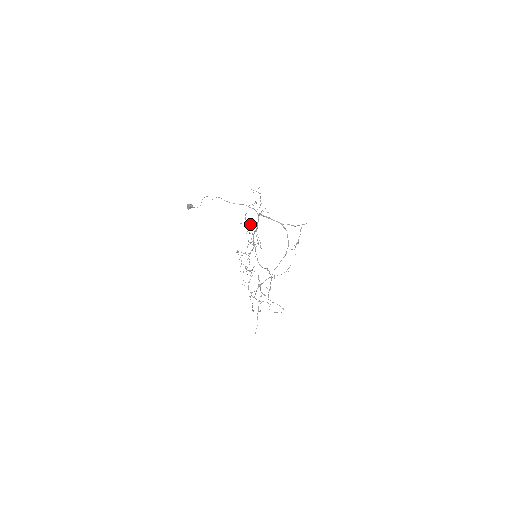
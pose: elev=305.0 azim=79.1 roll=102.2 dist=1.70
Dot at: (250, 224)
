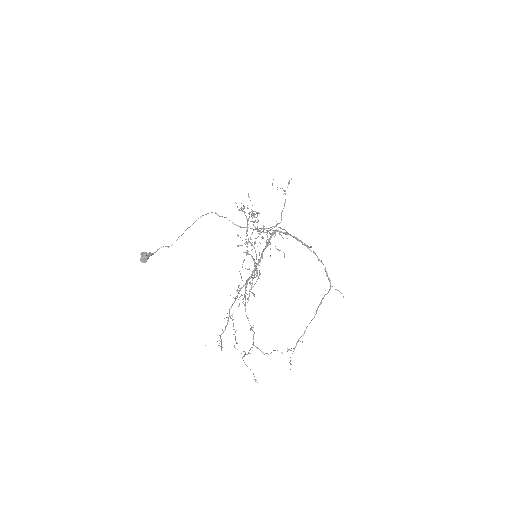
Dot at: (240, 296)
